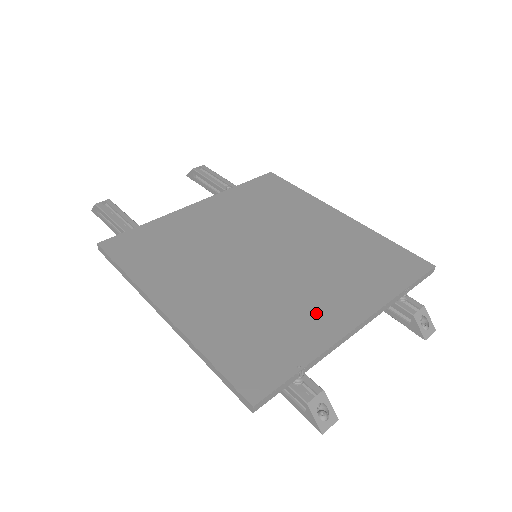
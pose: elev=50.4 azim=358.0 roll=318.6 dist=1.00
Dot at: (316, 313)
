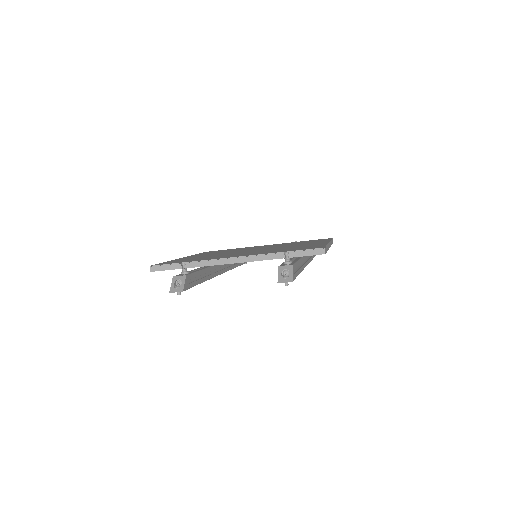
Dot at: (226, 256)
